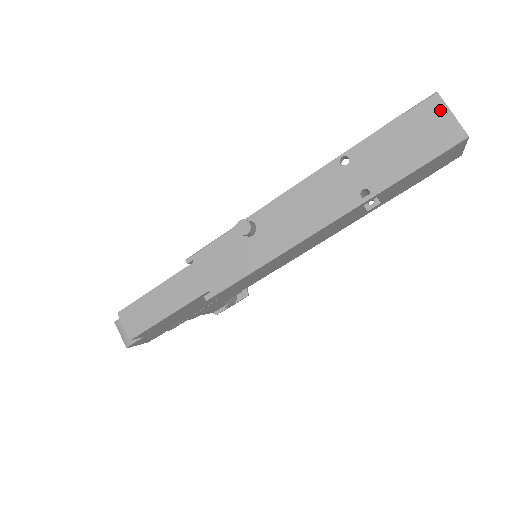
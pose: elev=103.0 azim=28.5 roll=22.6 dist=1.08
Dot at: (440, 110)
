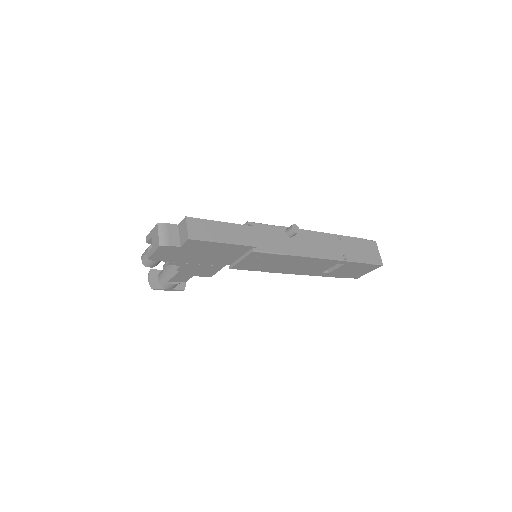
Dot at: (376, 248)
